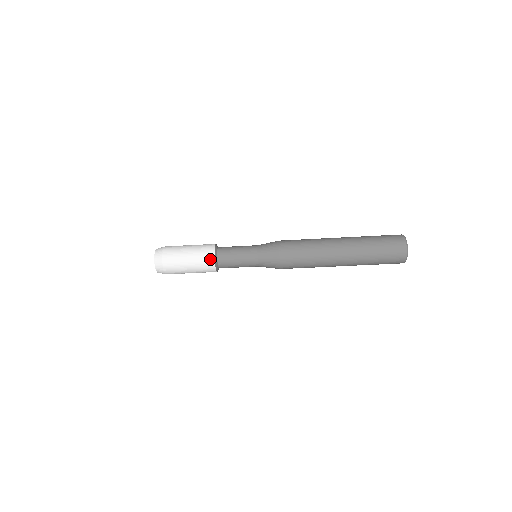
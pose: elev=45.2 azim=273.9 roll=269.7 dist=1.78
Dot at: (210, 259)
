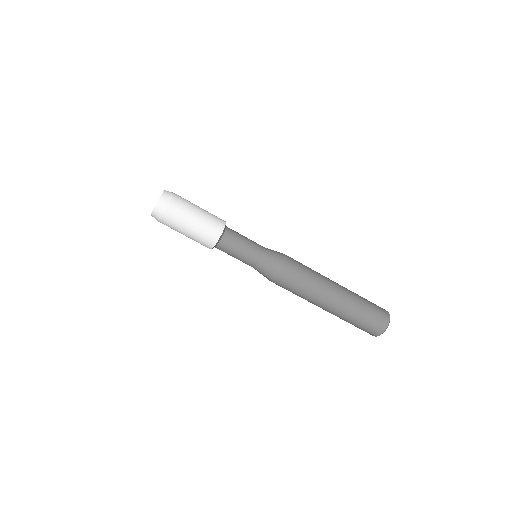
Dot at: (219, 227)
